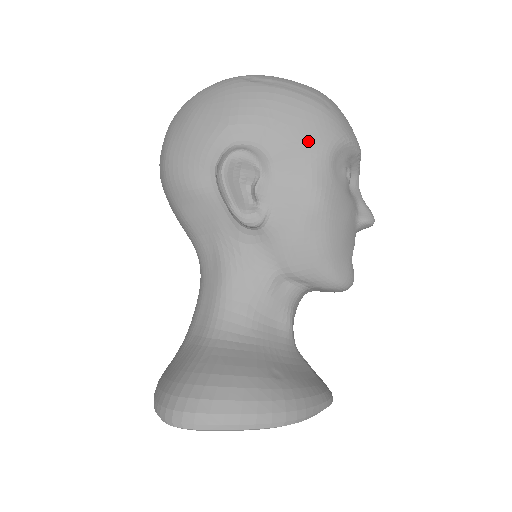
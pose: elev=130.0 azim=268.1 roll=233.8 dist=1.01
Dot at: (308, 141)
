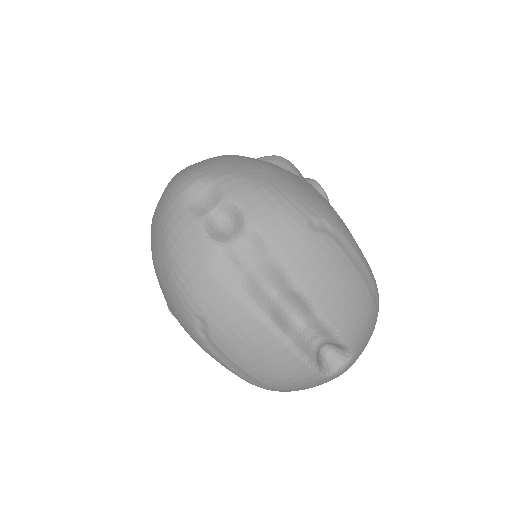
Dot at: occluded
